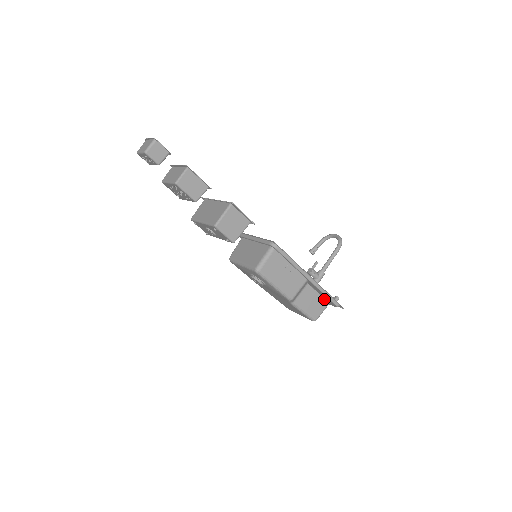
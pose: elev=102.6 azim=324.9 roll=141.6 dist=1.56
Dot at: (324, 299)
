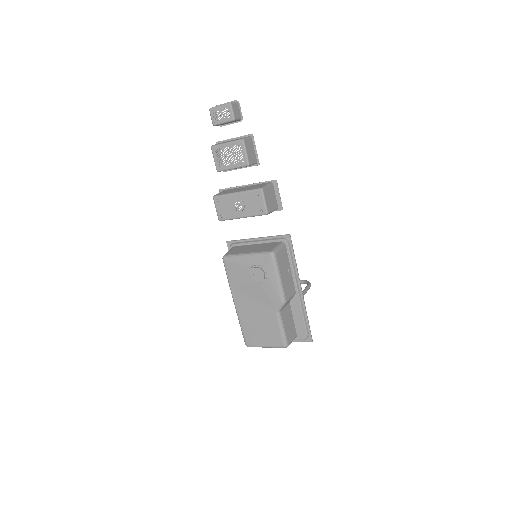
Dot at: (295, 328)
